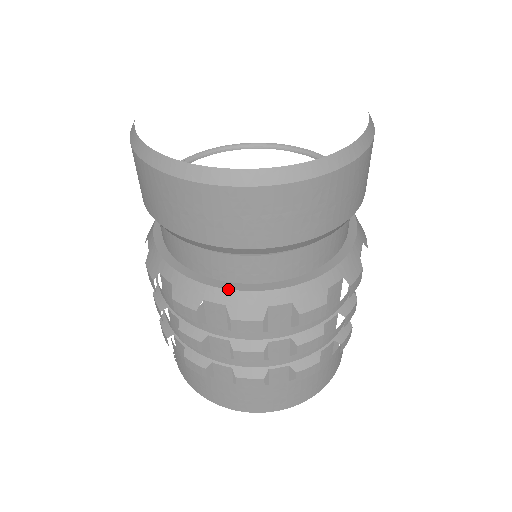
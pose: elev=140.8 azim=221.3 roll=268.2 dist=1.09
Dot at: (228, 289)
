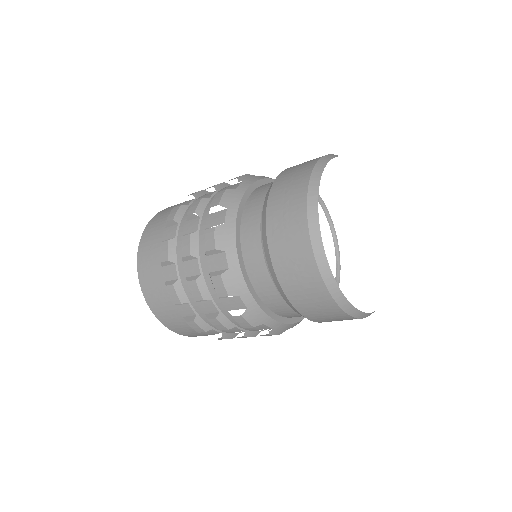
Dot at: (258, 304)
